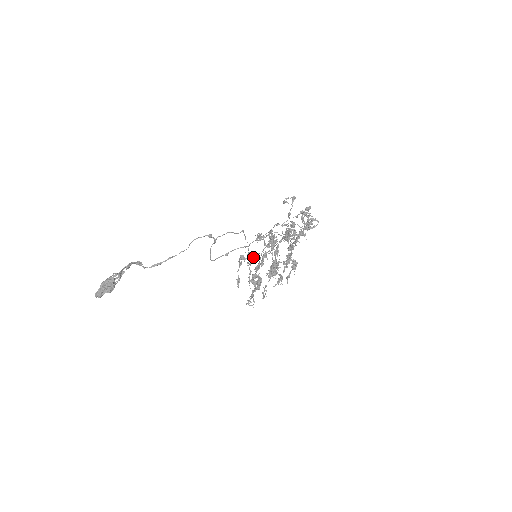
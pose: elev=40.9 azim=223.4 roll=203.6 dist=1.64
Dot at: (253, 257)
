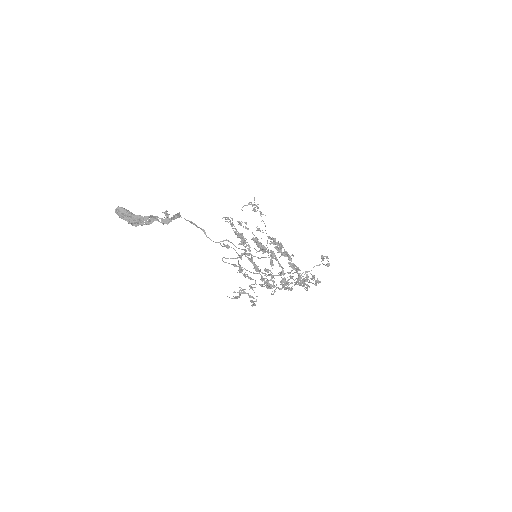
Dot at: (245, 277)
